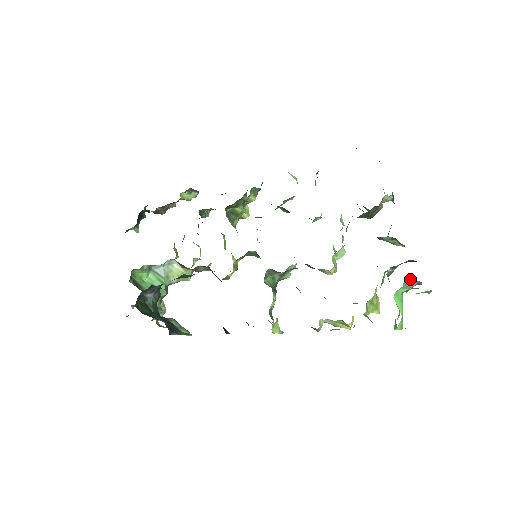
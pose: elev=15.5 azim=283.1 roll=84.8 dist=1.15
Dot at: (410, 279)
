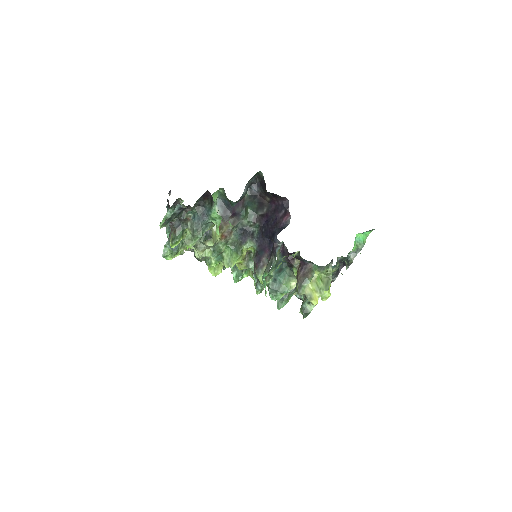
Dot at: occluded
